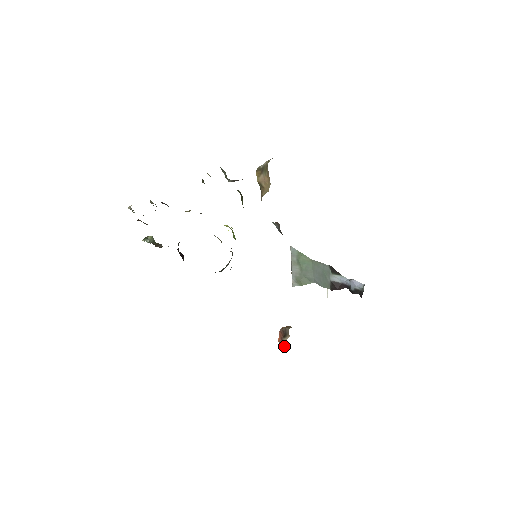
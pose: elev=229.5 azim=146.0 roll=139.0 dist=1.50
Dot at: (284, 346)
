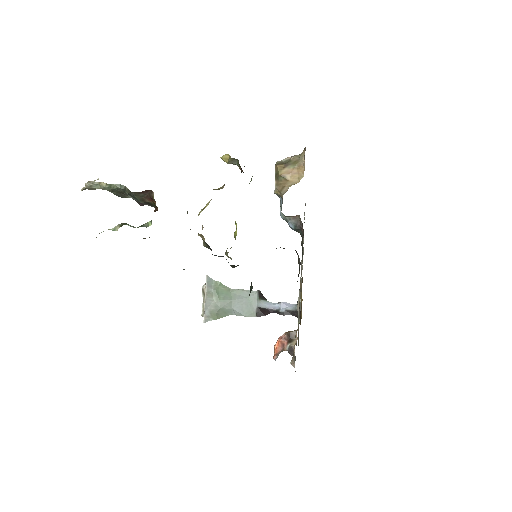
Dot at: (290, 352)
